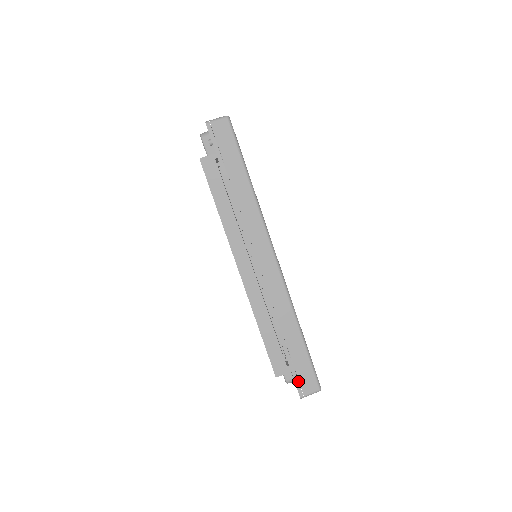
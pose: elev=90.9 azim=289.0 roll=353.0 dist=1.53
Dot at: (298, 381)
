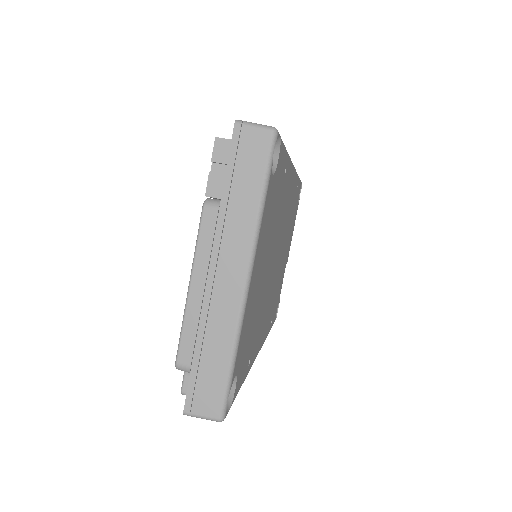
Dot at: occluded
